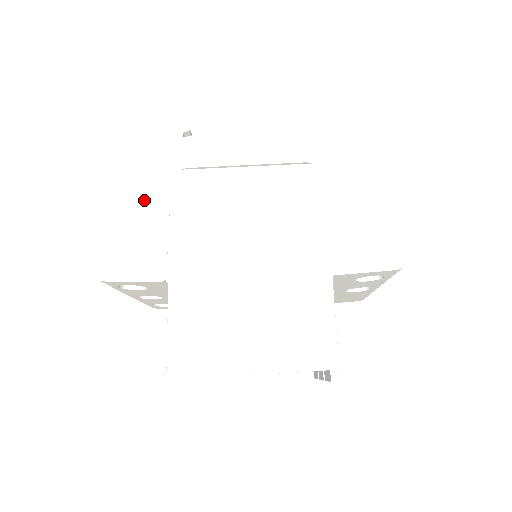
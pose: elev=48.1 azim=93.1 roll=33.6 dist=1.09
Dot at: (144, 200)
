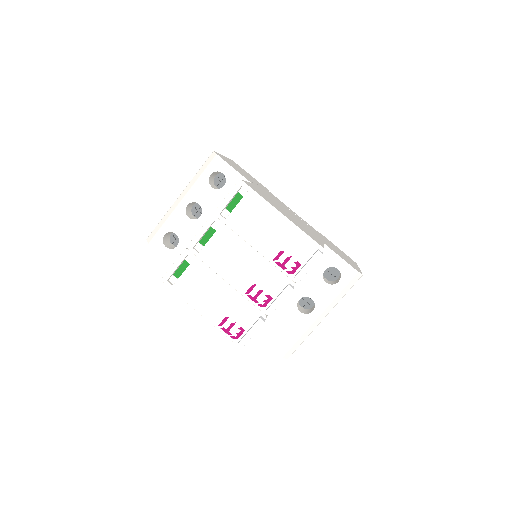
Dot at: occluded
